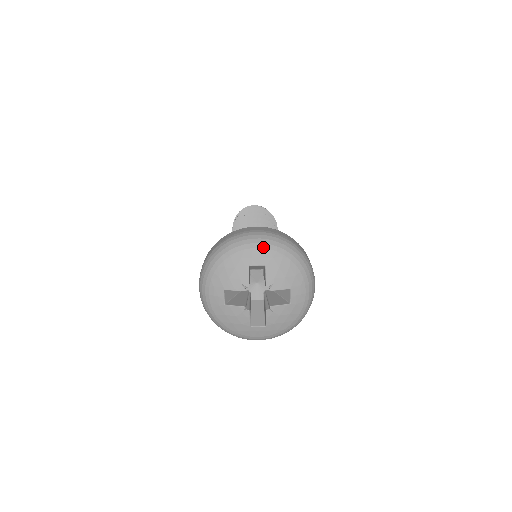
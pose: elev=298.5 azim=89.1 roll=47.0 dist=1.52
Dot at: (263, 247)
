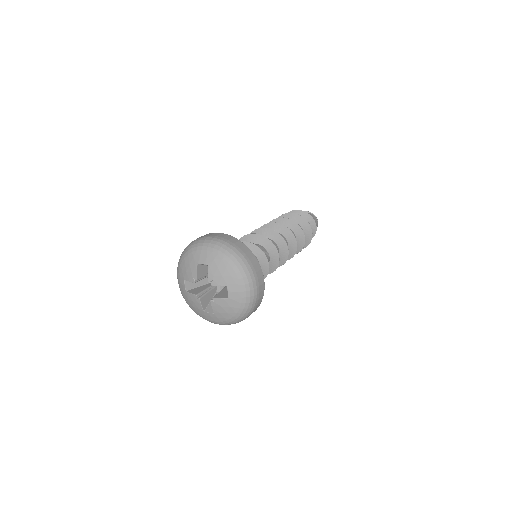
Dot at: (208, 250)
